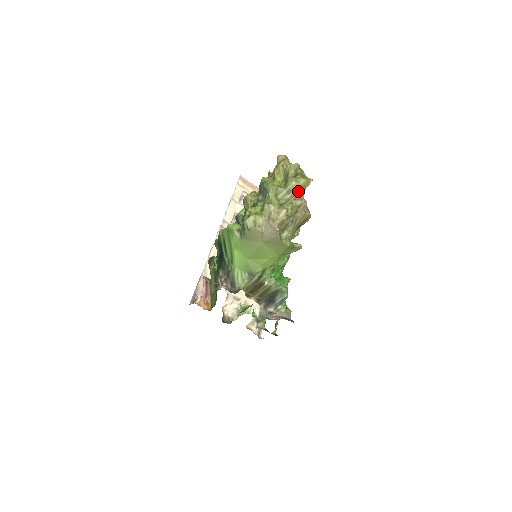
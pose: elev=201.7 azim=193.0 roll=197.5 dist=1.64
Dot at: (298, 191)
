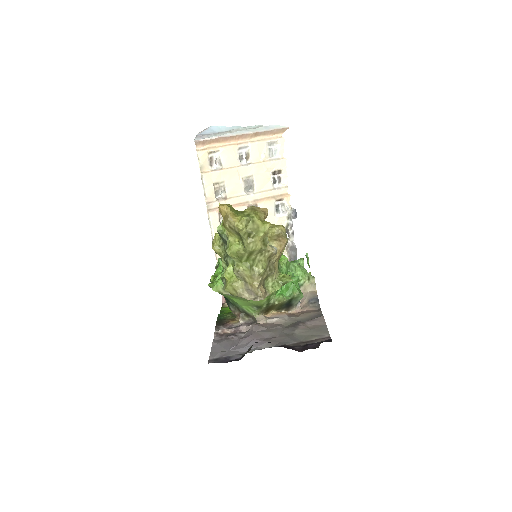
Dot at: (260, 249)
